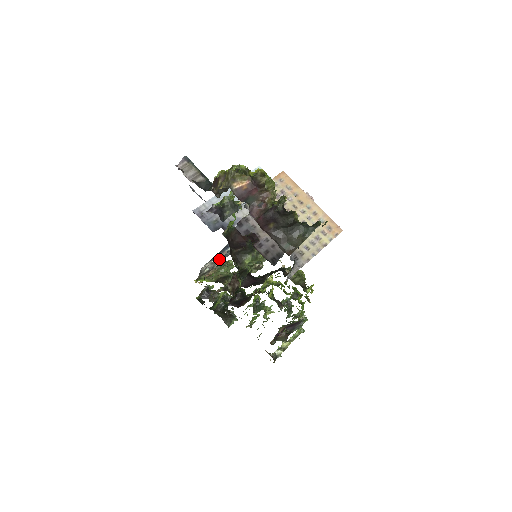
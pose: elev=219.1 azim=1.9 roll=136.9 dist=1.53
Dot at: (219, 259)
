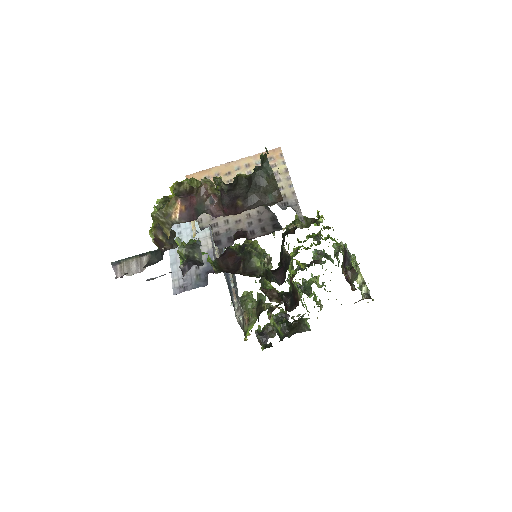
Dot at: (237, 300)
